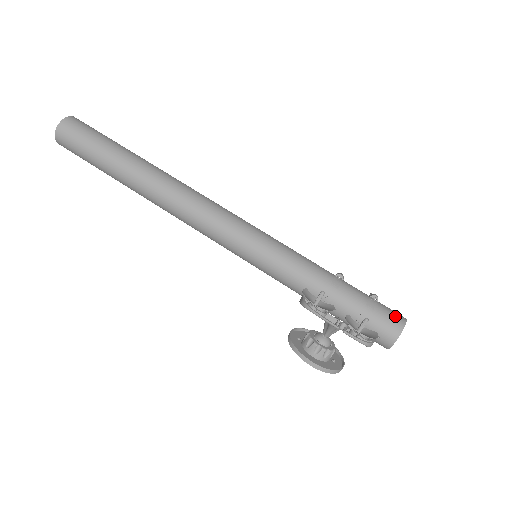
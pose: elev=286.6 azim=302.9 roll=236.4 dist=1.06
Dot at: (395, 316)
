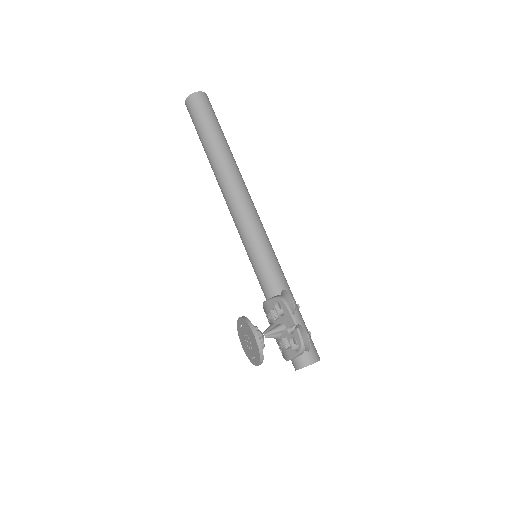
Dot at: occluded
